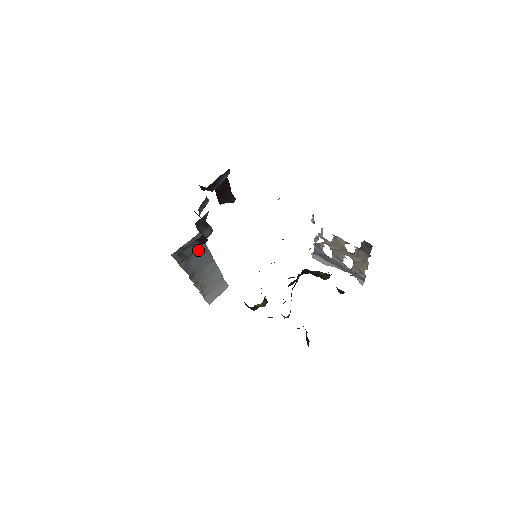
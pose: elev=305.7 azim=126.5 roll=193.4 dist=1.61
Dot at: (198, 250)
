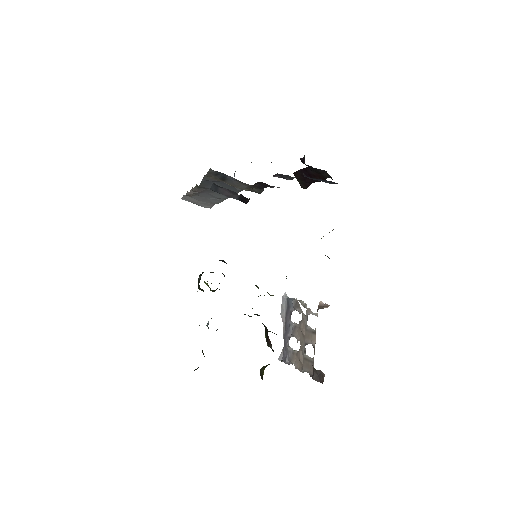
Dot at: (231, 186)
